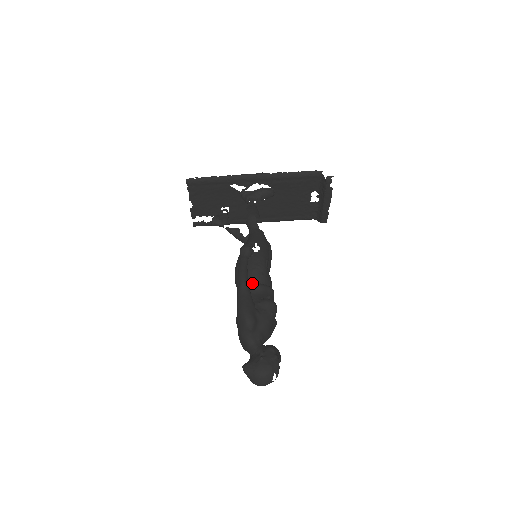
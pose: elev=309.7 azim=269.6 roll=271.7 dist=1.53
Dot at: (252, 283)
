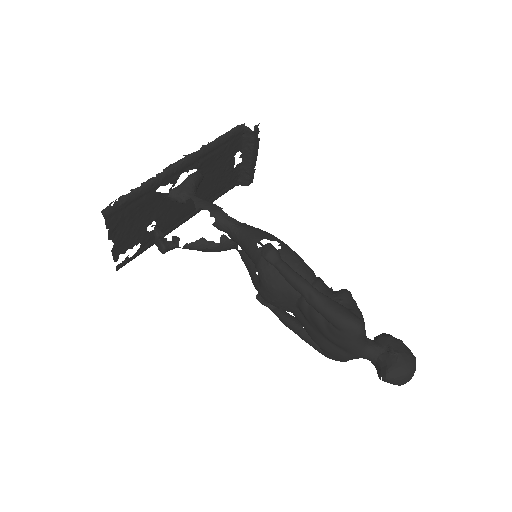
Dot at: occluded
